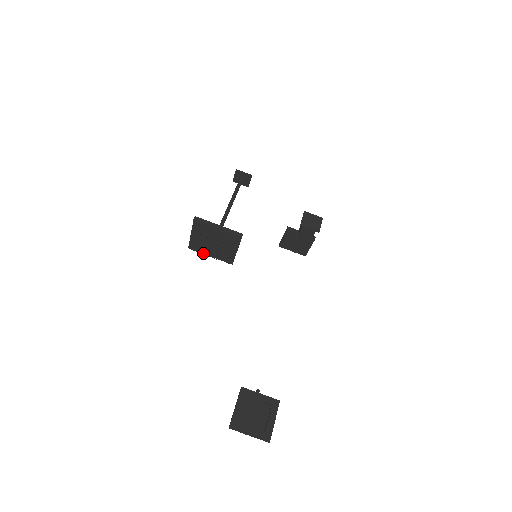
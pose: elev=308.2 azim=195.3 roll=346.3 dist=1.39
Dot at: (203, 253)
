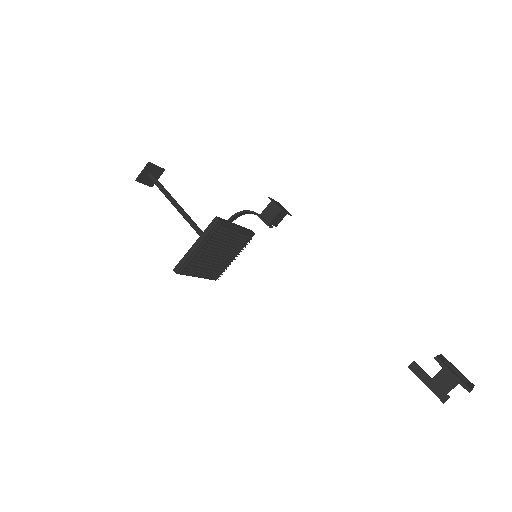
Dot at: (196, 274)
